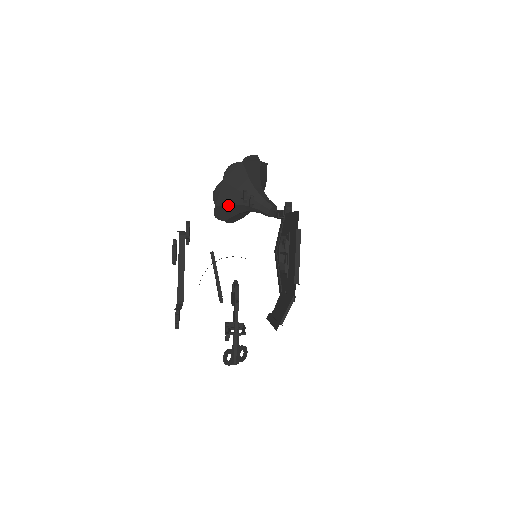
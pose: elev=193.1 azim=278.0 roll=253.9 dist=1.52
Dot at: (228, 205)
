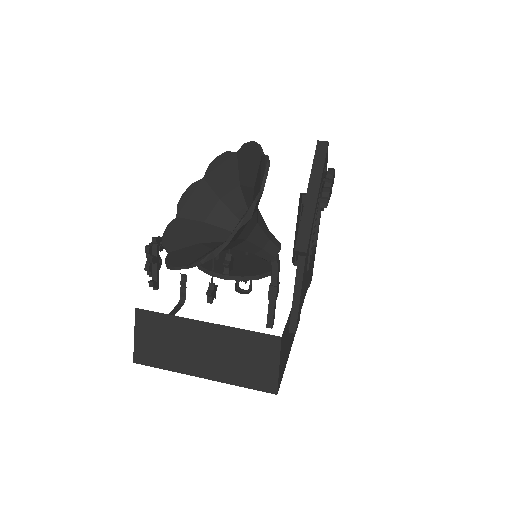
Dot at: (196, 221)
